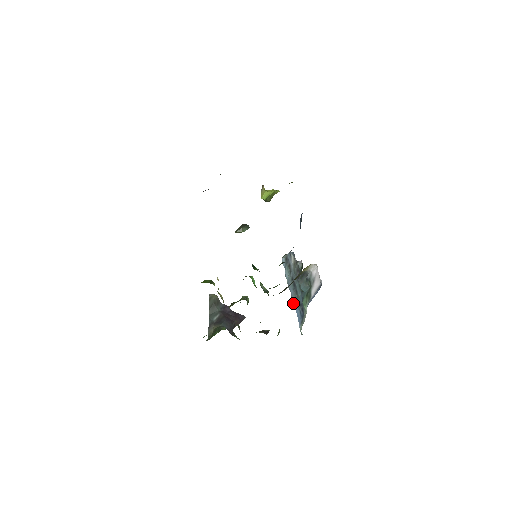
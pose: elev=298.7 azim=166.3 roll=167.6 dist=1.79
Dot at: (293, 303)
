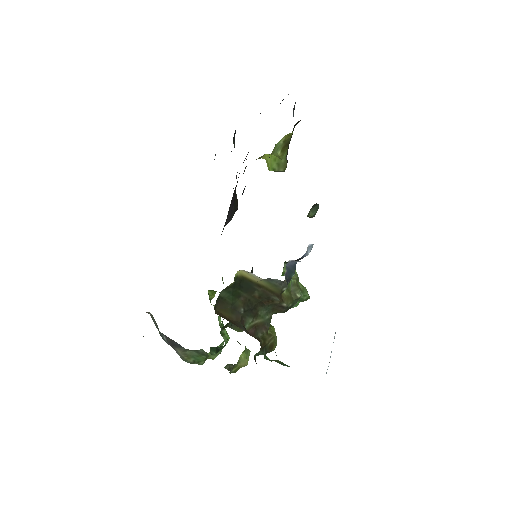
Dot at: occluded
